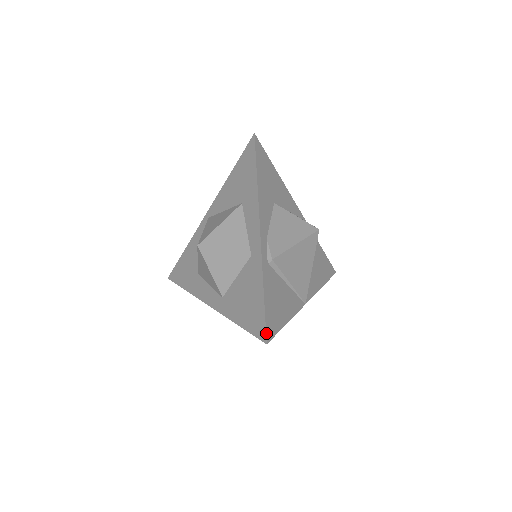
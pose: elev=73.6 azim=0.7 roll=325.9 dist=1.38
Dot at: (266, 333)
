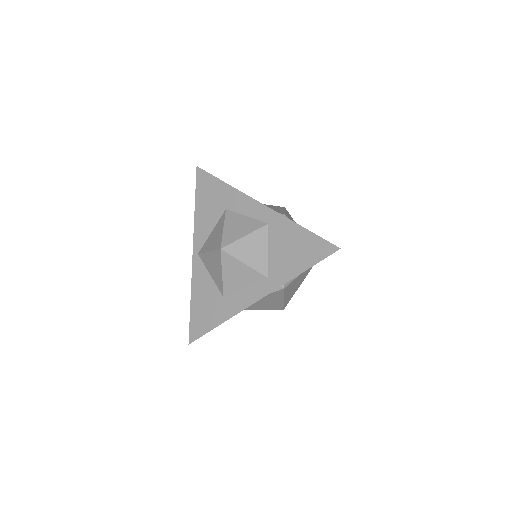
Dot at: (332, 244)
